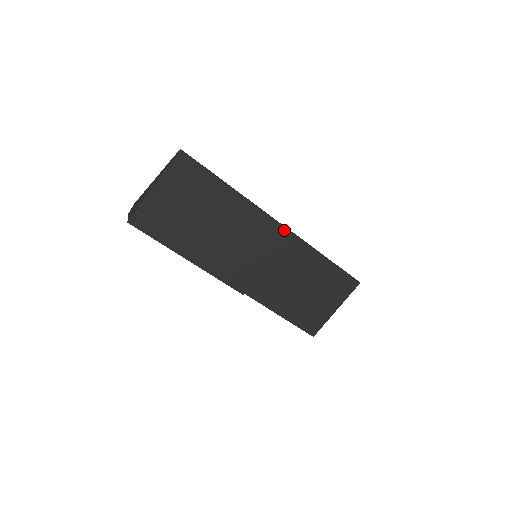
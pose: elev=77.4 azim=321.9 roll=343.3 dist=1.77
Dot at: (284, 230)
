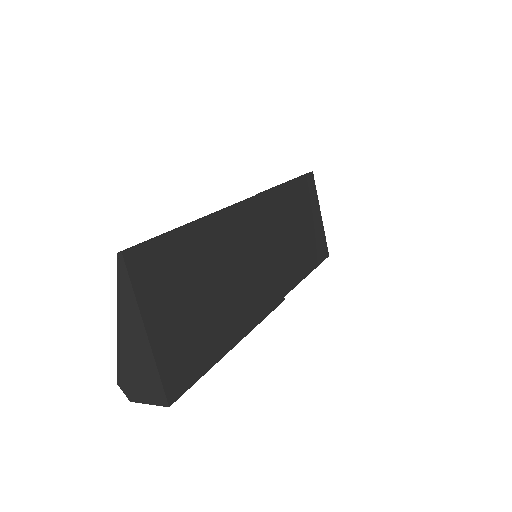
Dot at: (255, 201)
